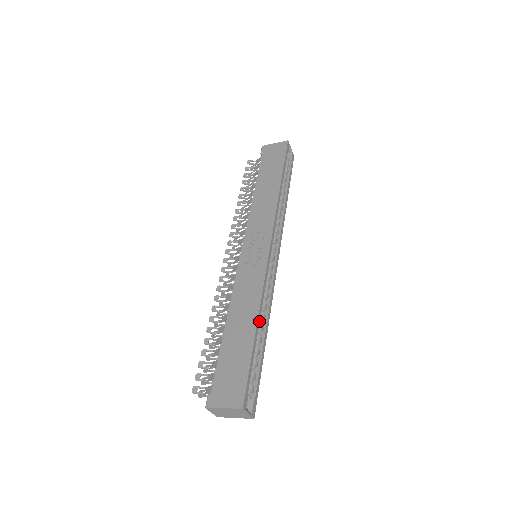
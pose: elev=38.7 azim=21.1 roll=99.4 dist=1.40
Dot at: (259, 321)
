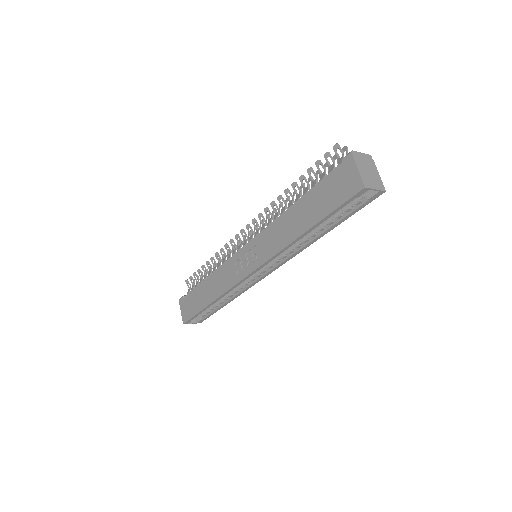
Dot at: (215, 302)
